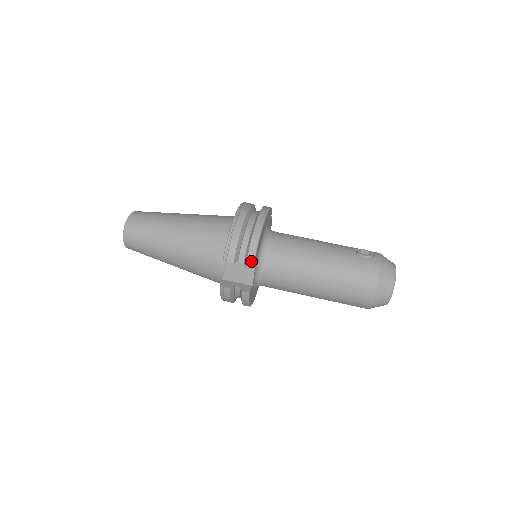
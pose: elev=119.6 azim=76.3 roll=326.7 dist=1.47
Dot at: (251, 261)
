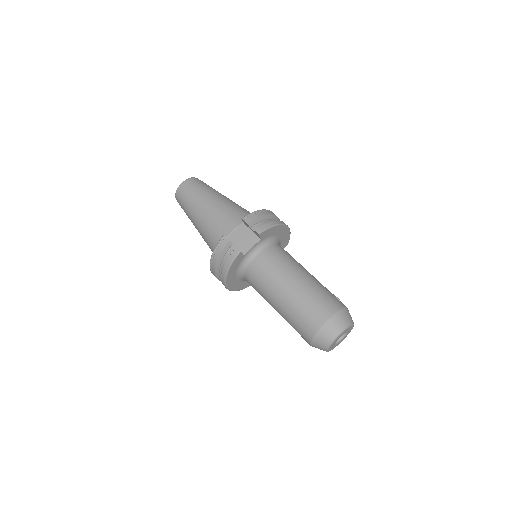
Dot at: (261, 229)
